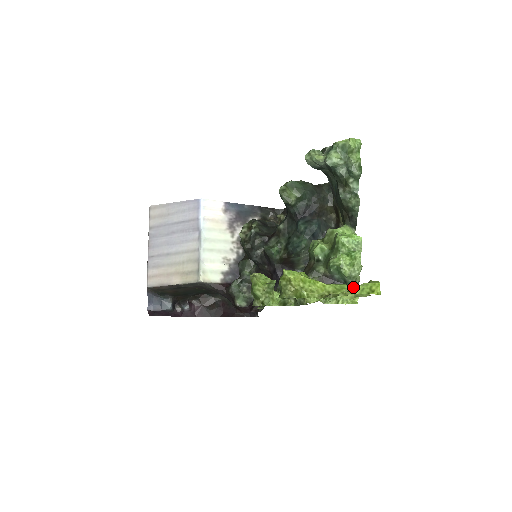
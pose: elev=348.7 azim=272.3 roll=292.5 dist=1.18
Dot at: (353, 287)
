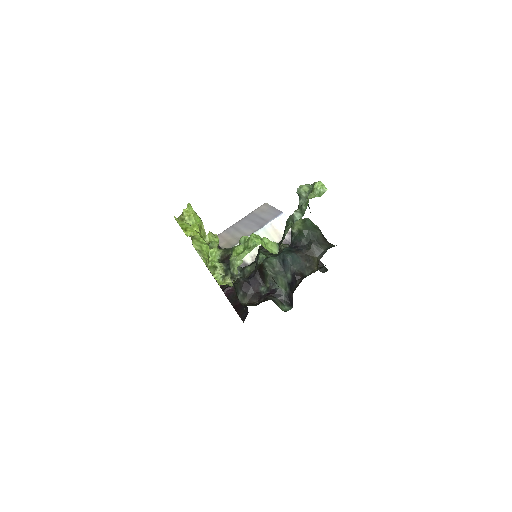
Dot at: (231, 276)
